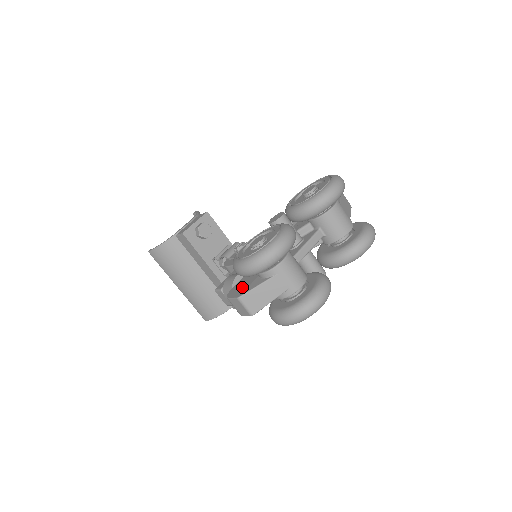
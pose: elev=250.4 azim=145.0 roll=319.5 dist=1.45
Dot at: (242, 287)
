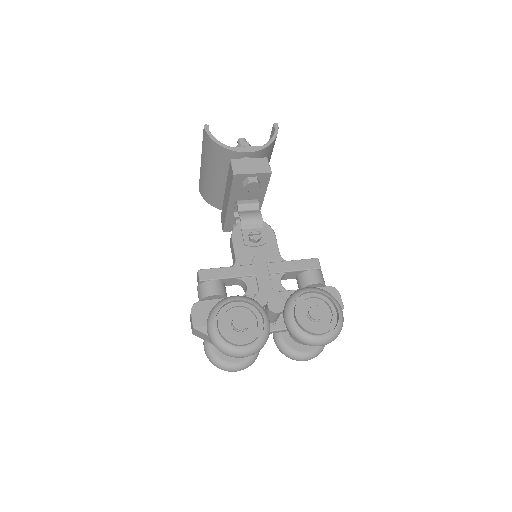
Dot at: (206, 317)
